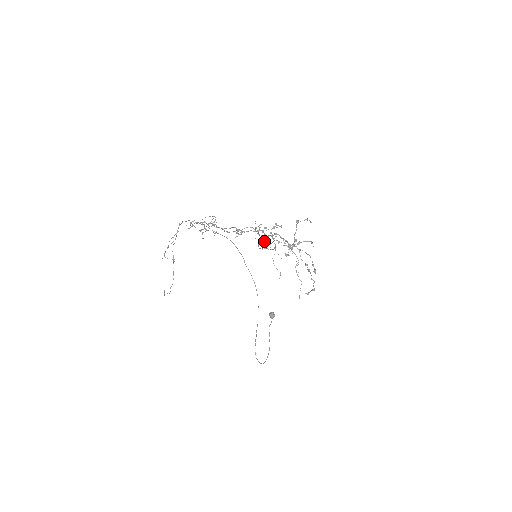
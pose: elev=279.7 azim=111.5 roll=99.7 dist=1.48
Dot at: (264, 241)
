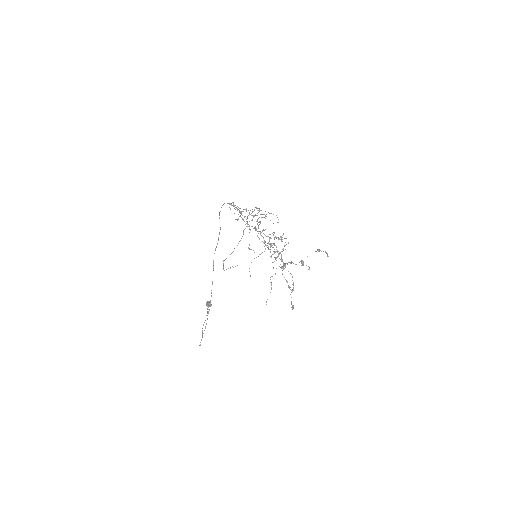
Dot at: (268, 247)
